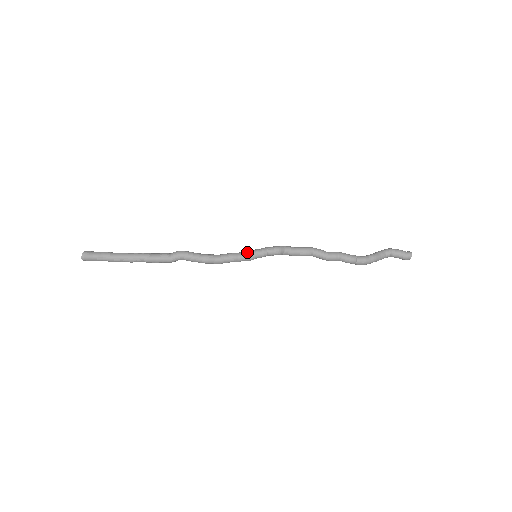
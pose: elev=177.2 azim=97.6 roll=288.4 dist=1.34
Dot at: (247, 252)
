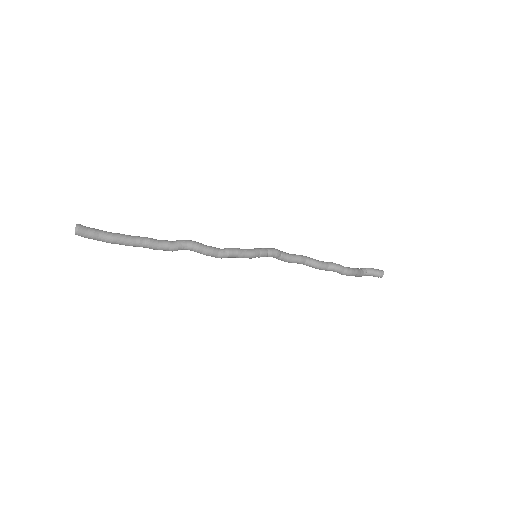
Dot at: (249, 249)
